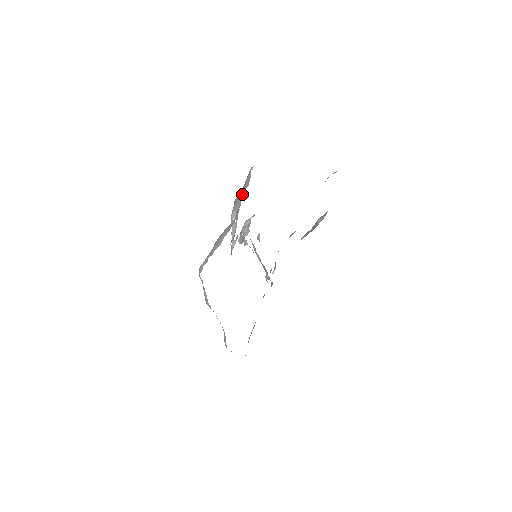
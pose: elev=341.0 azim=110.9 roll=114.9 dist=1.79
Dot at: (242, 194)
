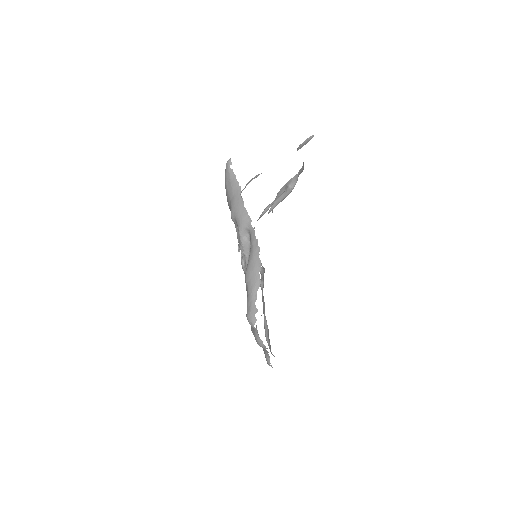
Dot at: (242, 204)
